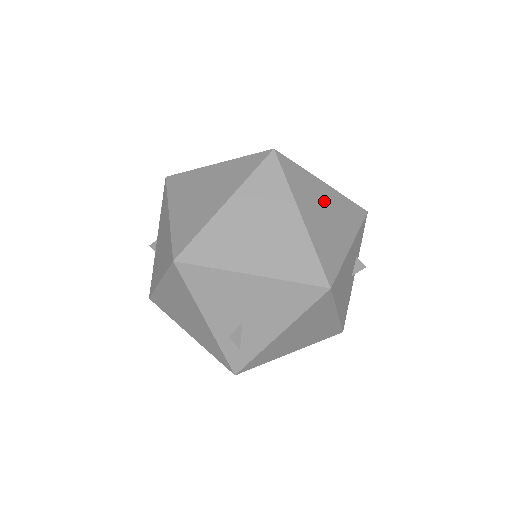
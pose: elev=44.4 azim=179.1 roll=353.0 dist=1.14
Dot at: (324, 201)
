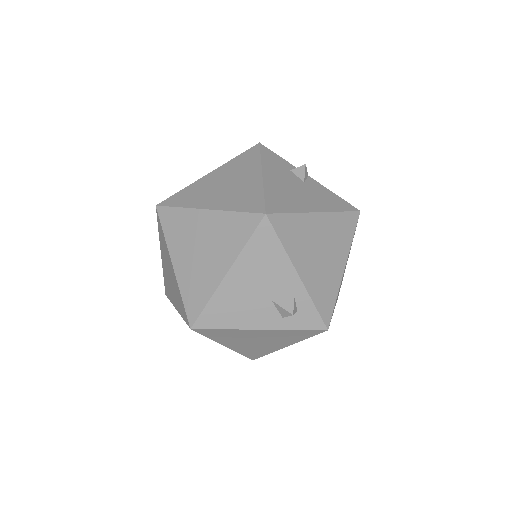
Dot at: (217, 182)
